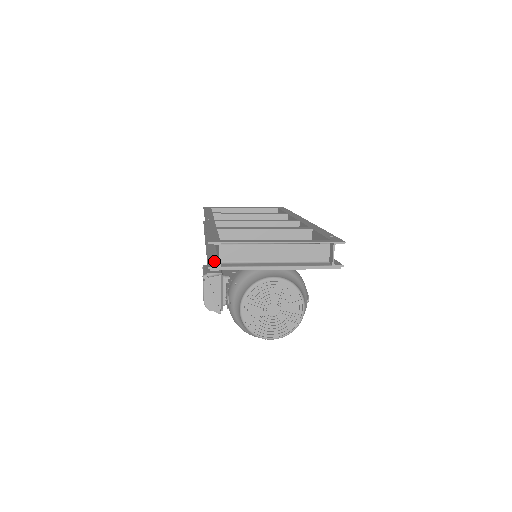
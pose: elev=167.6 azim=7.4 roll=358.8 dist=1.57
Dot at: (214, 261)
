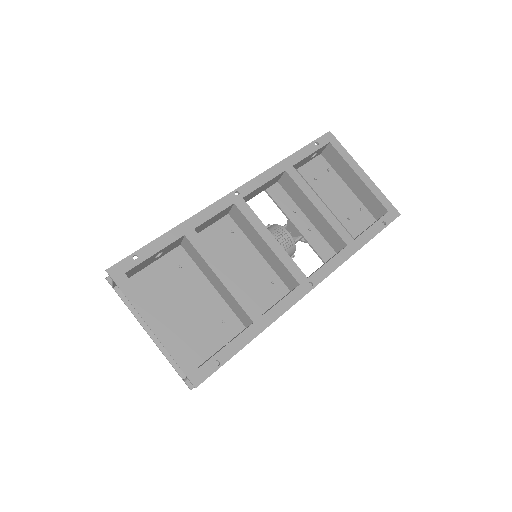
Dot at: occluded
